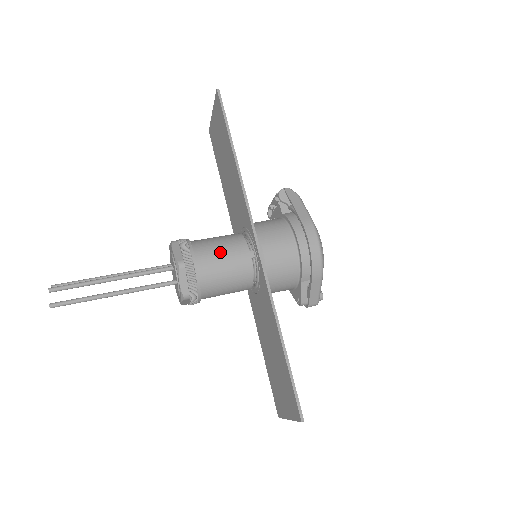
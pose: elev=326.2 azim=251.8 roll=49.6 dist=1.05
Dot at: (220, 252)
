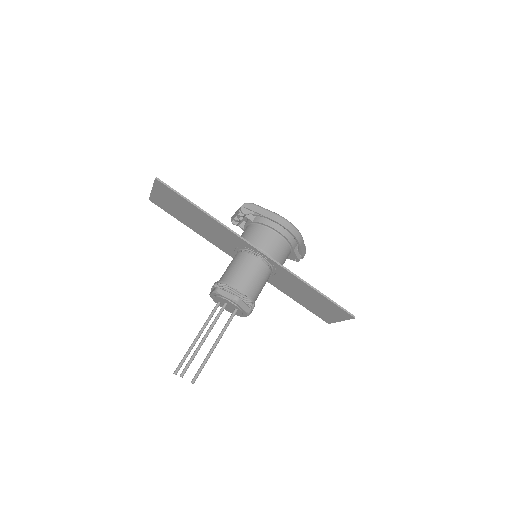
Dot at: (247, 274)
